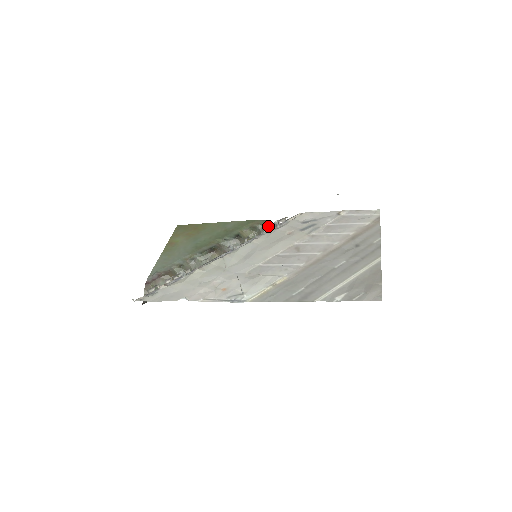
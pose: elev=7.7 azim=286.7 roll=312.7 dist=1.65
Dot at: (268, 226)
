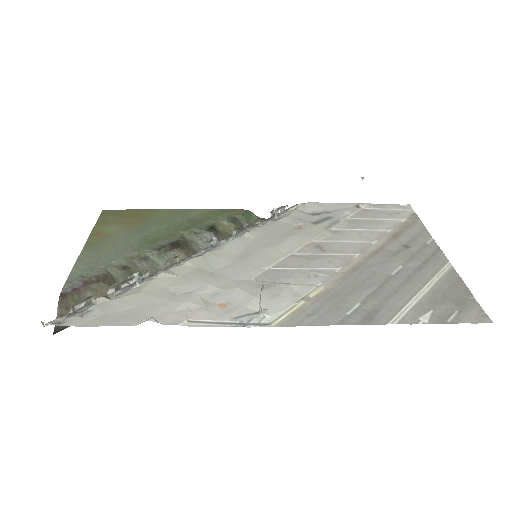
Dot at: (252, 219)
